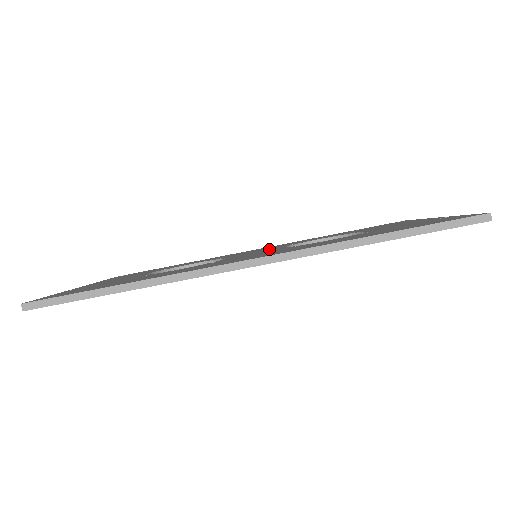
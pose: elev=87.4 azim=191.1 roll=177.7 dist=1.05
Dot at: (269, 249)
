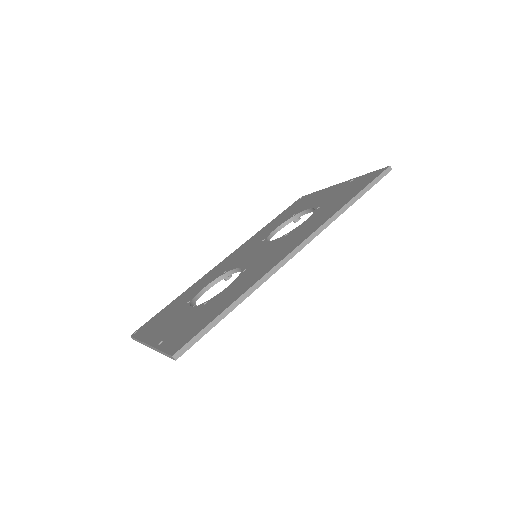
Dot at: (256, 249)
